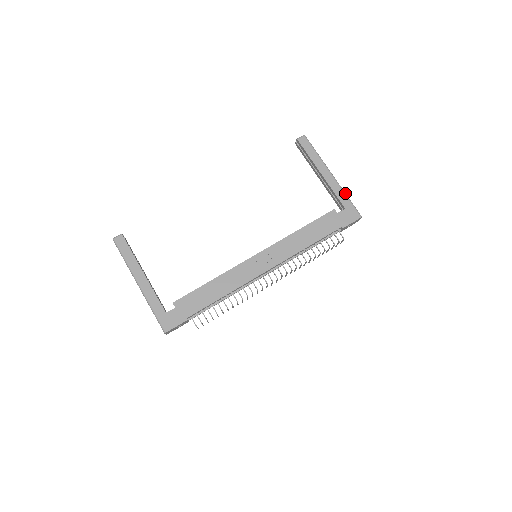
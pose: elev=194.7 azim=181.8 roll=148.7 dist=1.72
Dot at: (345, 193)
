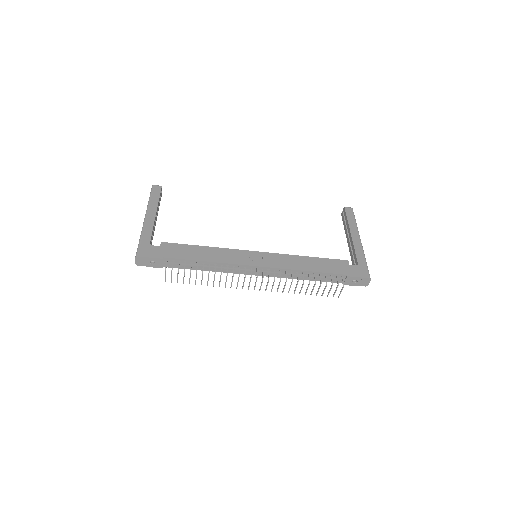
Dot at: occluded
